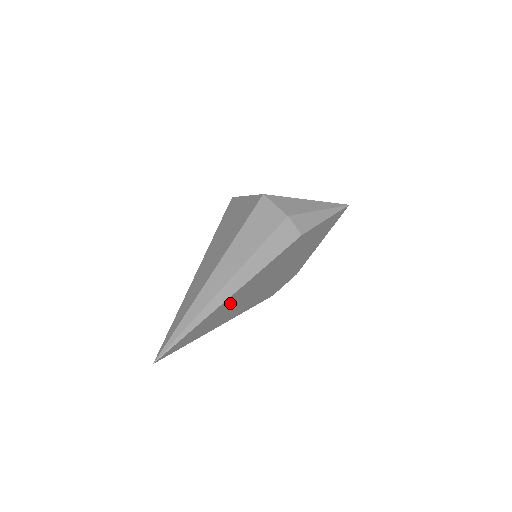
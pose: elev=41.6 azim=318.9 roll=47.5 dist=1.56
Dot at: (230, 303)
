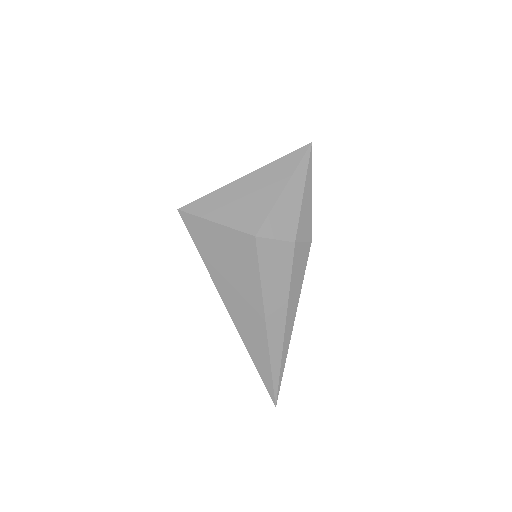
Dot at: occluded
